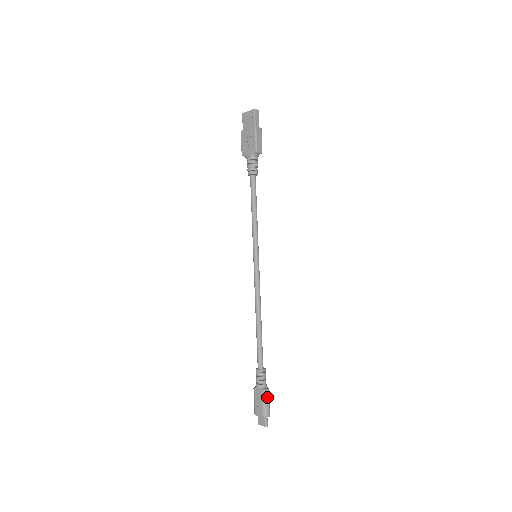
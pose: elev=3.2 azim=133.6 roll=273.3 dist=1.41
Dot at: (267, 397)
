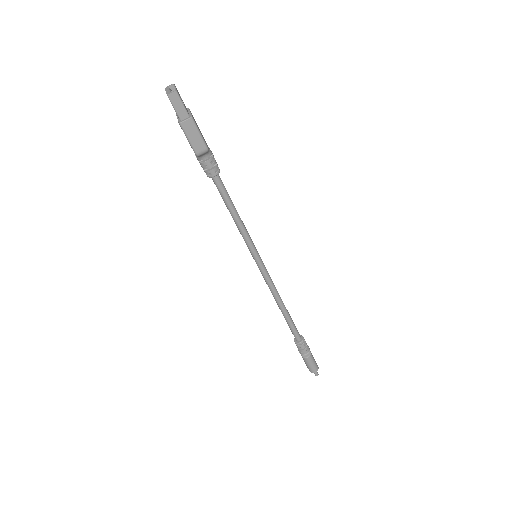
Dot at: (308, 362)
